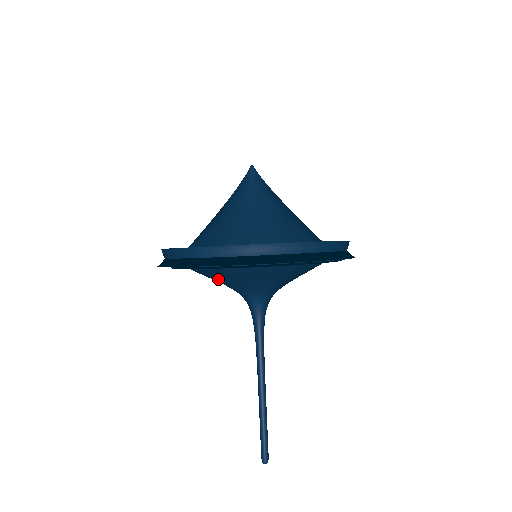
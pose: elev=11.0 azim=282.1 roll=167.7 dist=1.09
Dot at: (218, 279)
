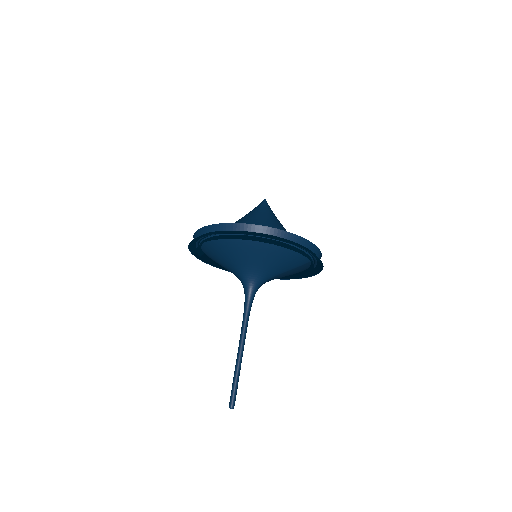
Dot at: (227, 259)
